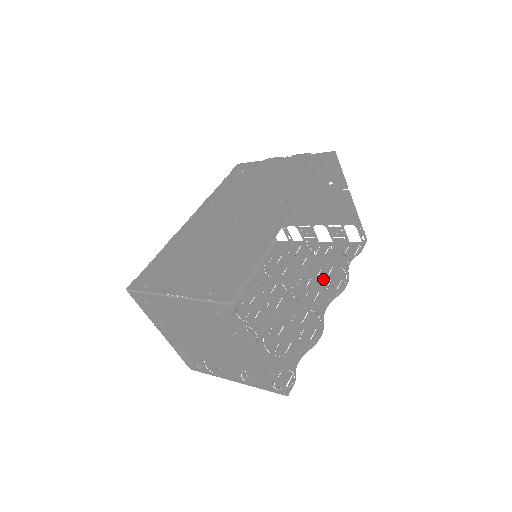
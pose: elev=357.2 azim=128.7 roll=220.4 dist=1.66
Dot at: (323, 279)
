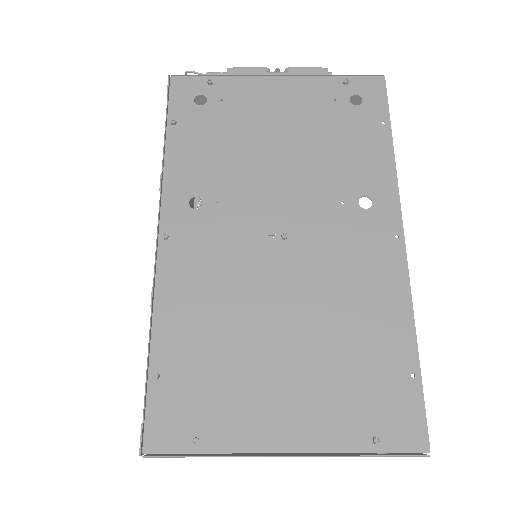
Dot at: occluded
